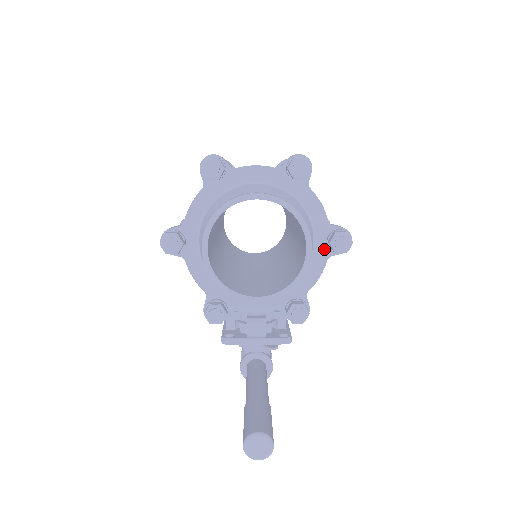
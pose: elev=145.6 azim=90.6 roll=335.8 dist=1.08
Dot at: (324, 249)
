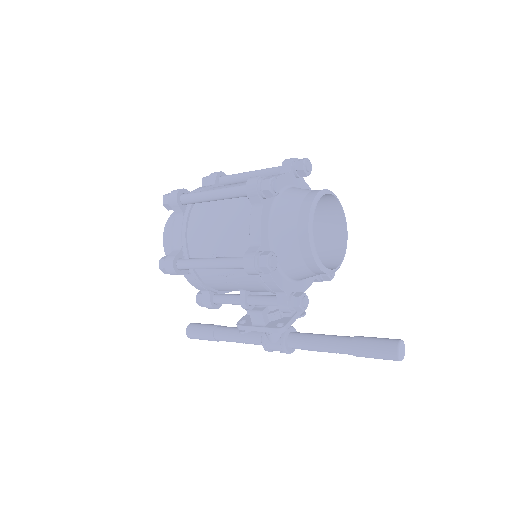
Dot at: occluded
